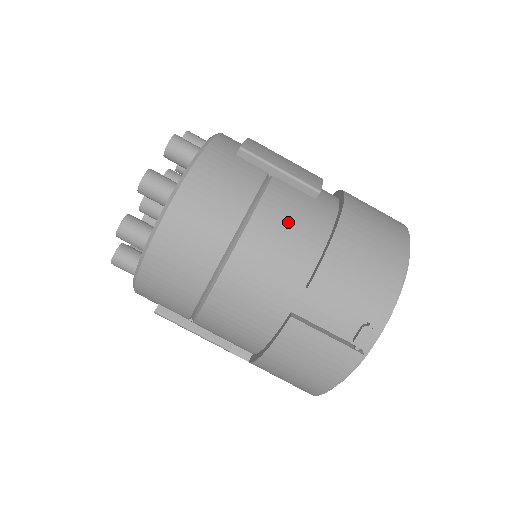
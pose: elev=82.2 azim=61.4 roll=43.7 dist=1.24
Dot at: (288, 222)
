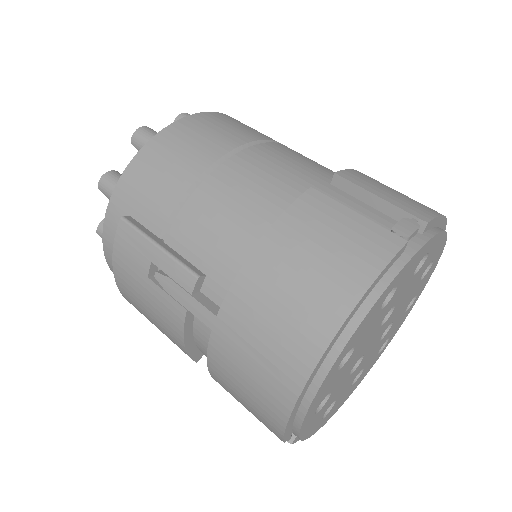
Dot at: occluded
